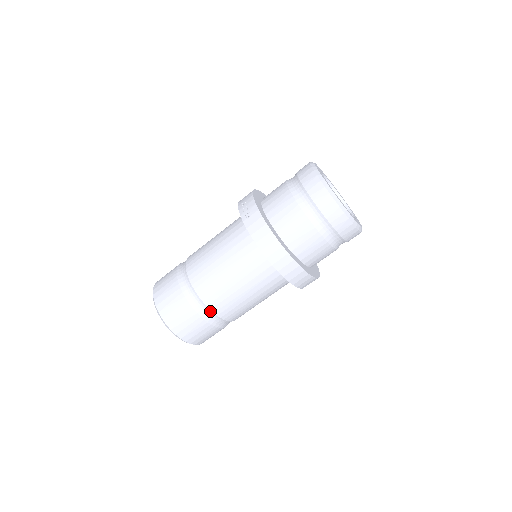
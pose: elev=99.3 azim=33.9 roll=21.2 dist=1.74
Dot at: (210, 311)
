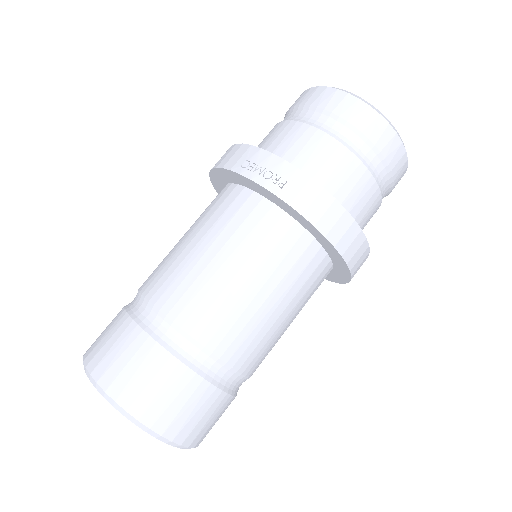
Dot at: (236, 374)
